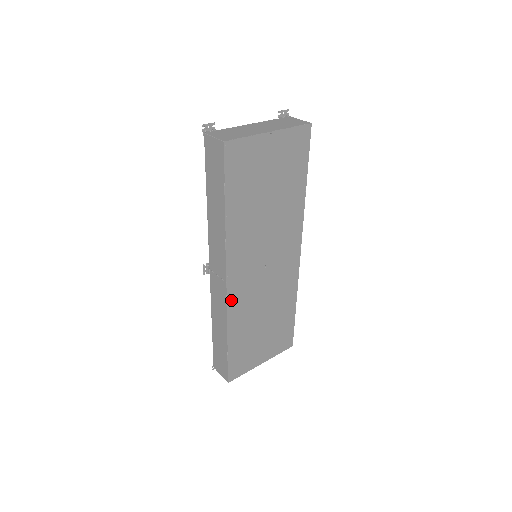
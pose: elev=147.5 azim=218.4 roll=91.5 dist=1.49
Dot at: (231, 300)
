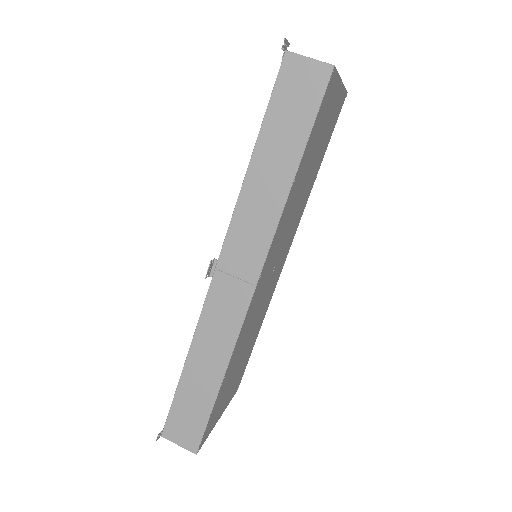
Dot at: (247, 316)
